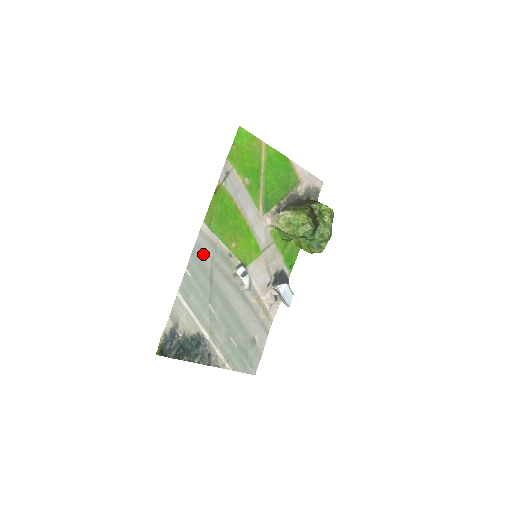
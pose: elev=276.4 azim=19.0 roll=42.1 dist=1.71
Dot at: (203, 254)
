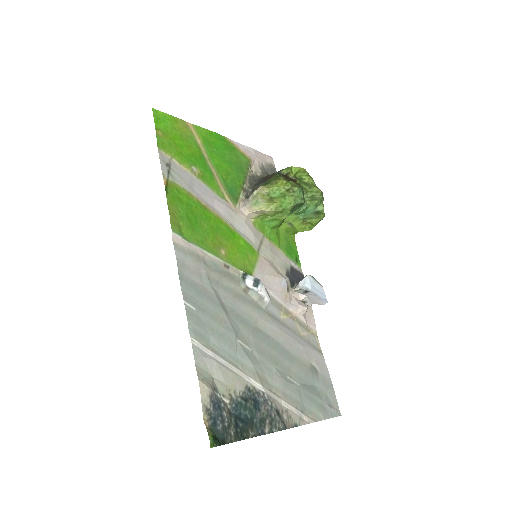
Dot at: (194, 275)
